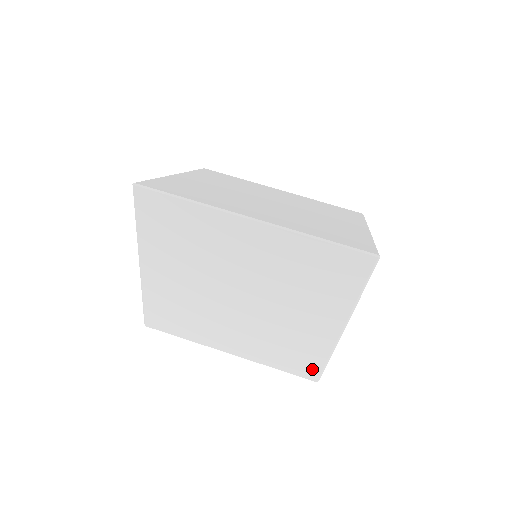
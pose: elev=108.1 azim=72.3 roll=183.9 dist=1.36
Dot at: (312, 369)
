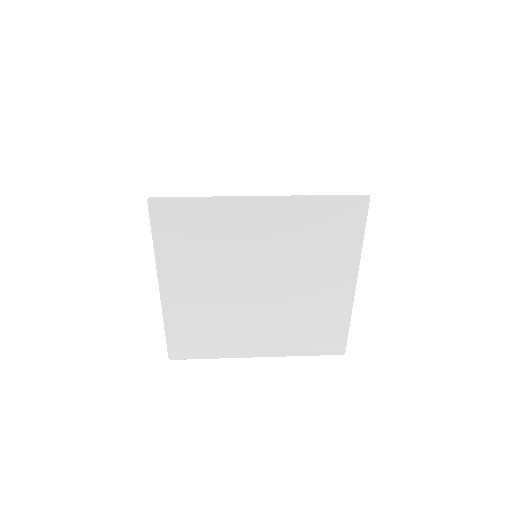
Dot at: (337, 341)
